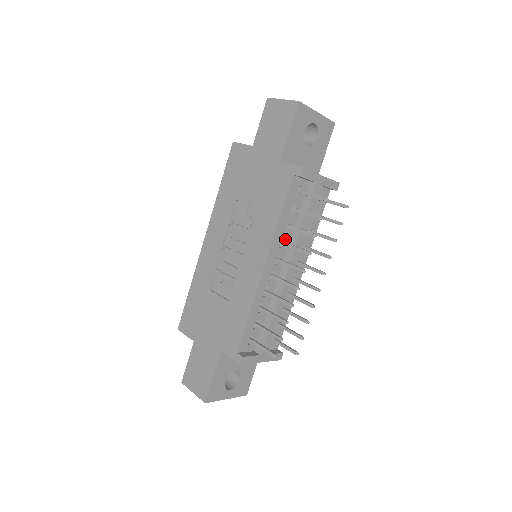
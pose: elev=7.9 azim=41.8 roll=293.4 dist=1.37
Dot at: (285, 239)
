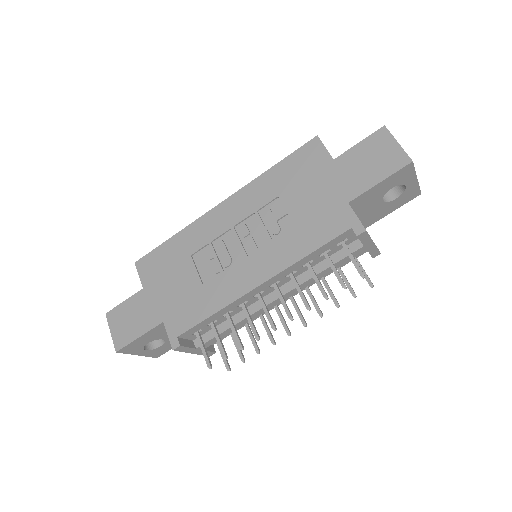
Dot at: (296, 272)
